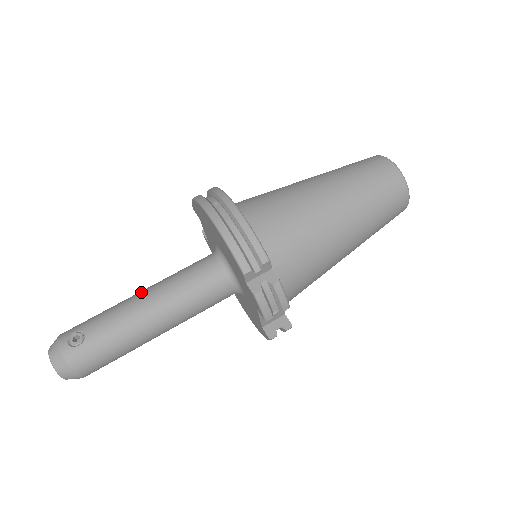
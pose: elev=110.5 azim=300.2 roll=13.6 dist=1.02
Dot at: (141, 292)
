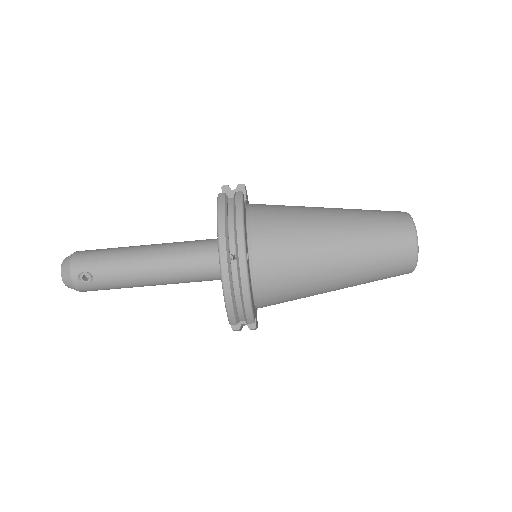
Dot at: (146, 258)
